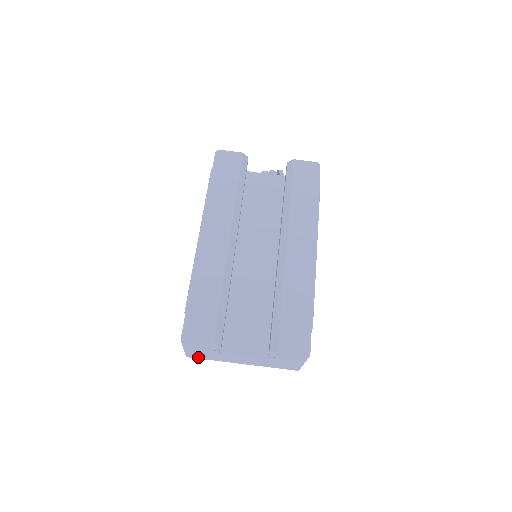
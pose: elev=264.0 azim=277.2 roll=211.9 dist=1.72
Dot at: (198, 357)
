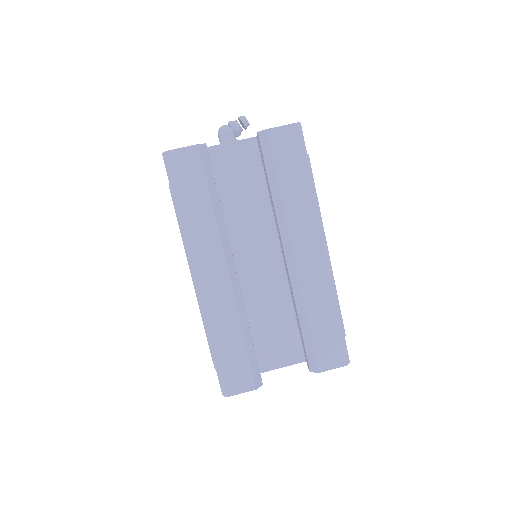
Dot at: occluded
